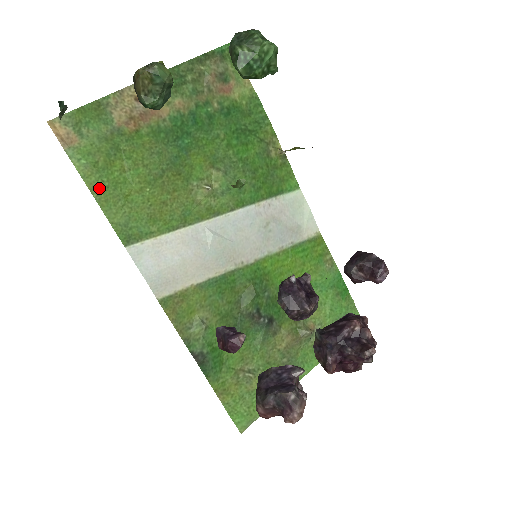
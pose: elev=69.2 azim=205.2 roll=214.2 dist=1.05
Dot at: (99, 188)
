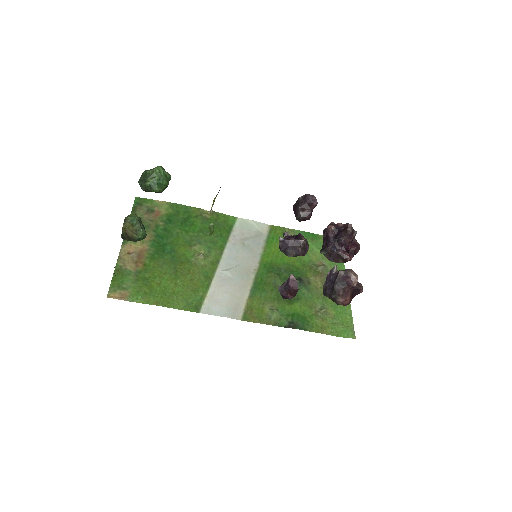
Dot at: (159, 301)
